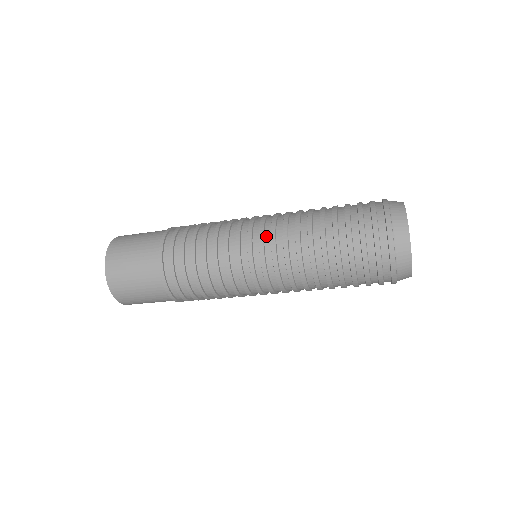
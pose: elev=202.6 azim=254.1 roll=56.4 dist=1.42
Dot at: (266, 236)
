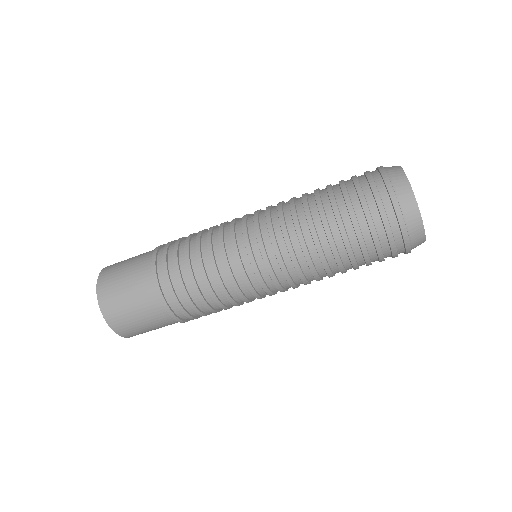
Dot at: occluded
